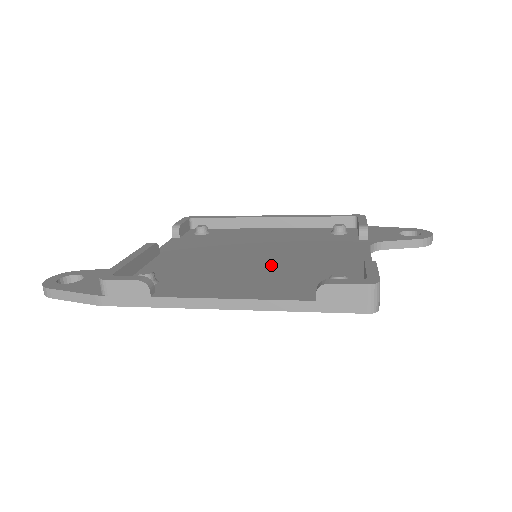
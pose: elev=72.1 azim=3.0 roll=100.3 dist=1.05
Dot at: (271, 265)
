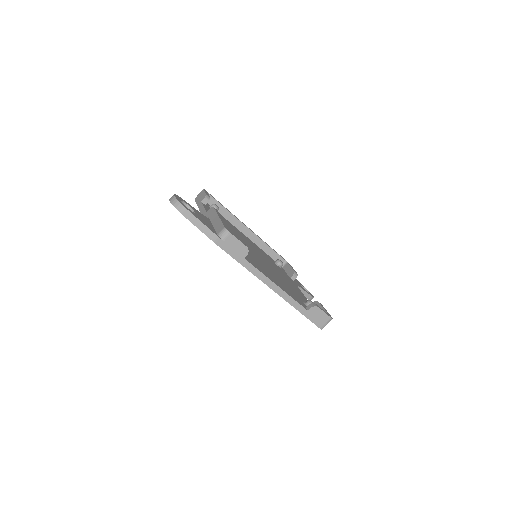
Dot at: (272, 271)
